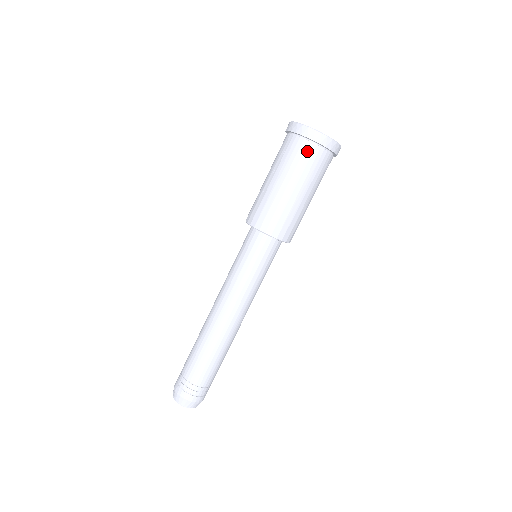
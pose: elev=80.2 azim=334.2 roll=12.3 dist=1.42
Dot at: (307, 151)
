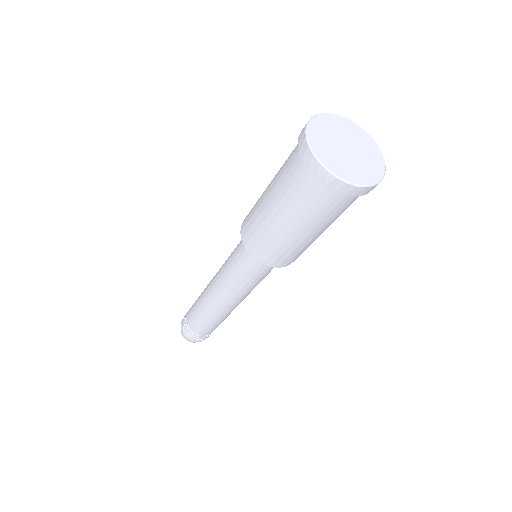
Dot at: (307, 185)
